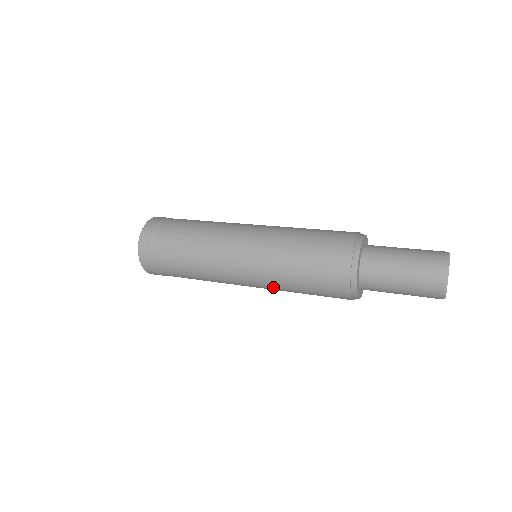
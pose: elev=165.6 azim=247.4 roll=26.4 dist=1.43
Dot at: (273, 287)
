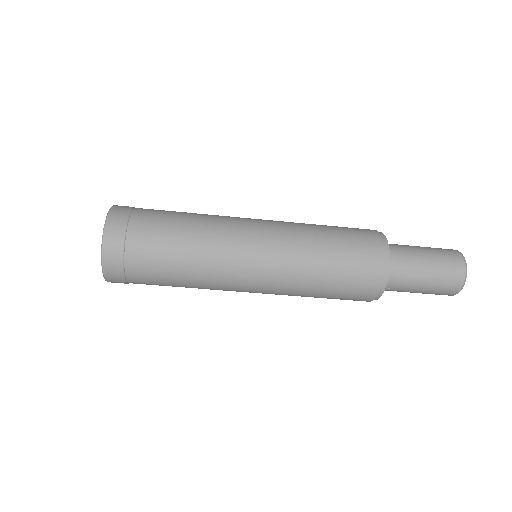
Dot at: (288, 288)
